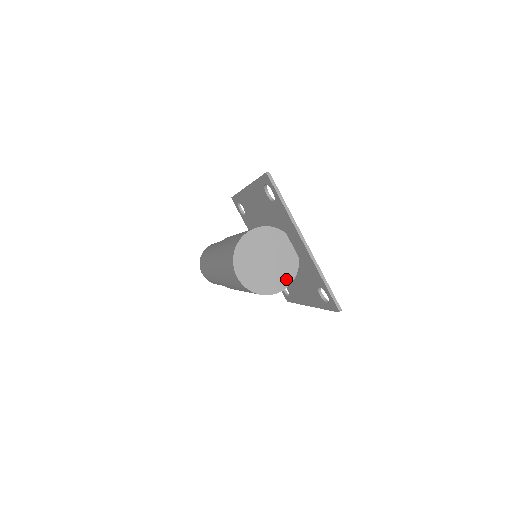
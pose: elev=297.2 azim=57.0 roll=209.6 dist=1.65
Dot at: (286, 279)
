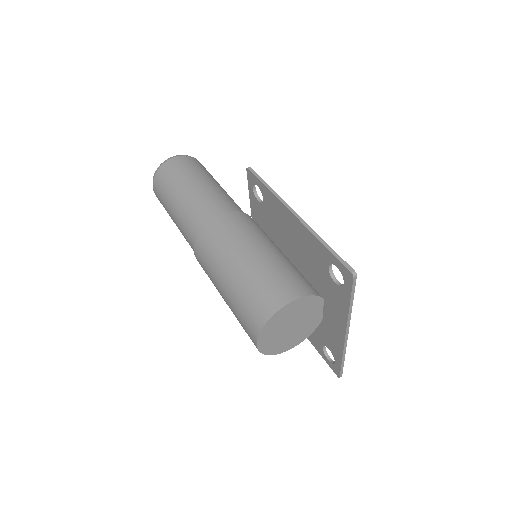
Dot at: (301, 338)
